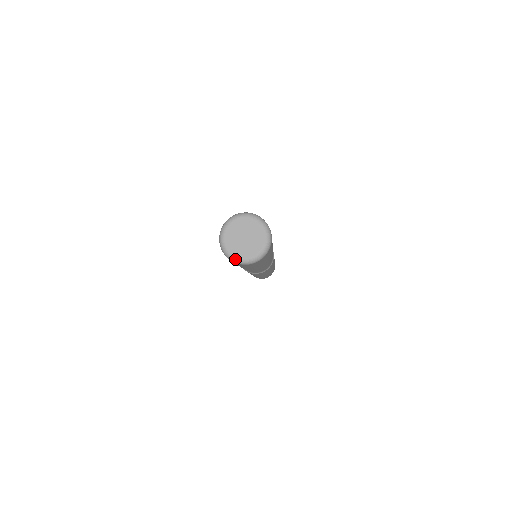
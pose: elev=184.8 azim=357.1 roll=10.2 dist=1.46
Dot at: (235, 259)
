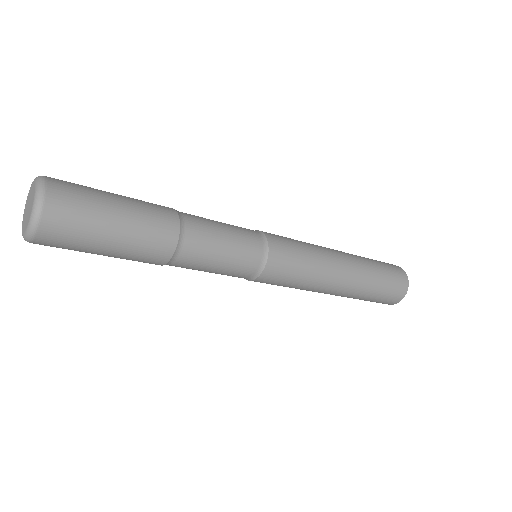
Dot at: occluded
